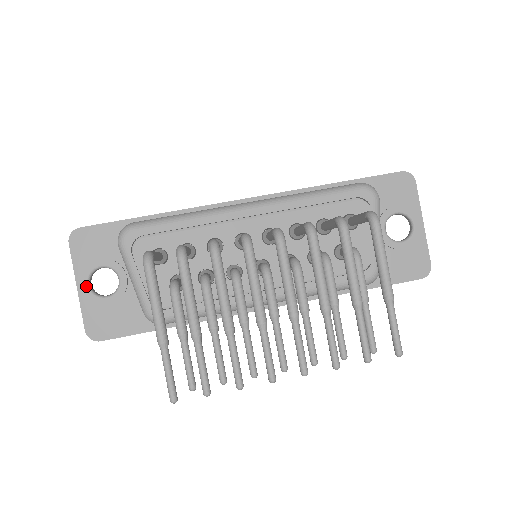
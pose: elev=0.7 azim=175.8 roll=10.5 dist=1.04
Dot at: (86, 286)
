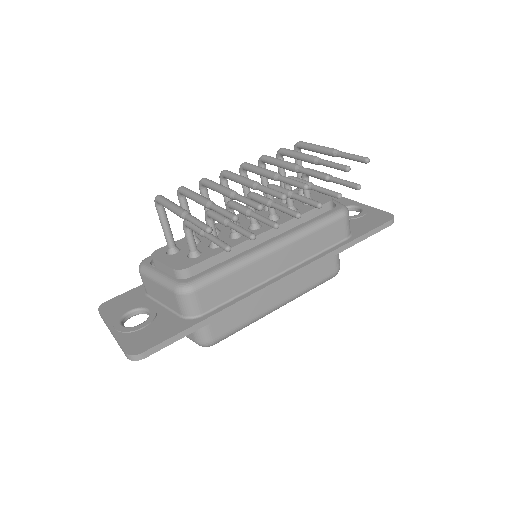
Dot at: (119, 325)
